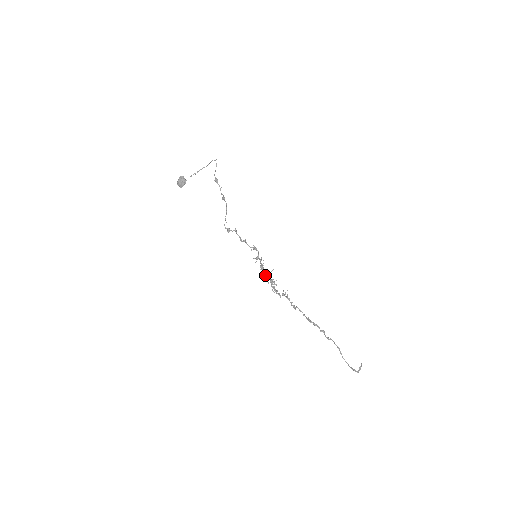
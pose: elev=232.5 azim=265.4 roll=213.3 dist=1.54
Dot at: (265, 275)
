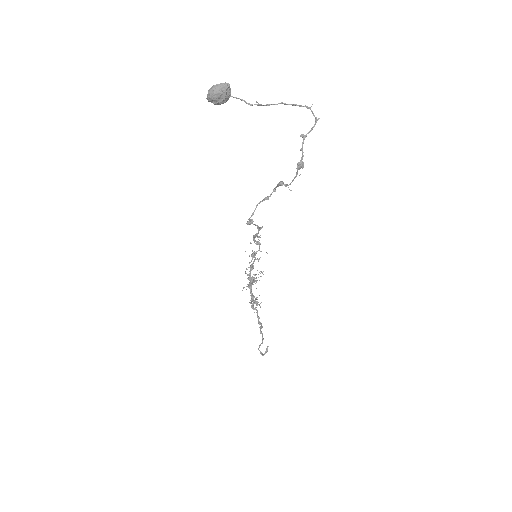
Dot at: (251, 278)
